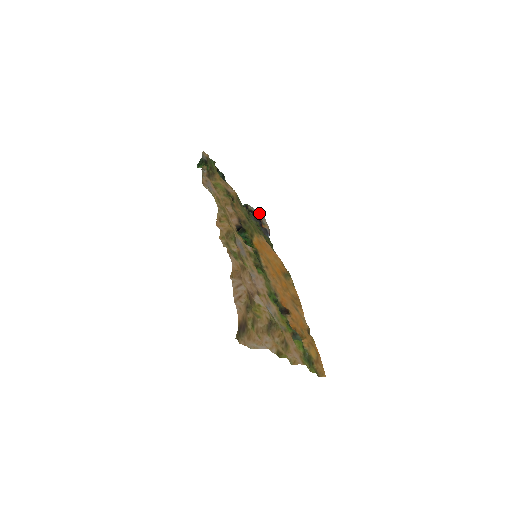
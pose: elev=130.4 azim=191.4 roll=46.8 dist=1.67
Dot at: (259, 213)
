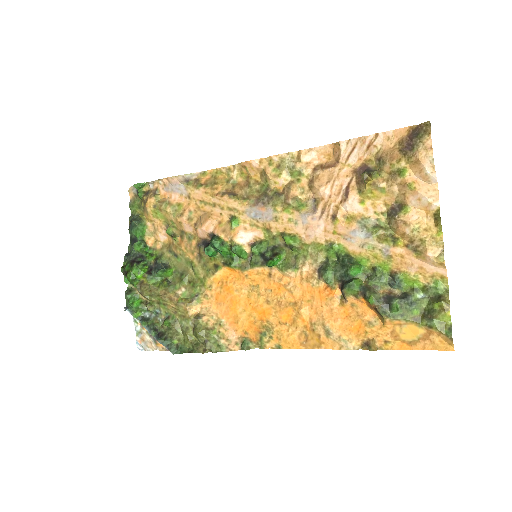
Dot at: (139, 336)
